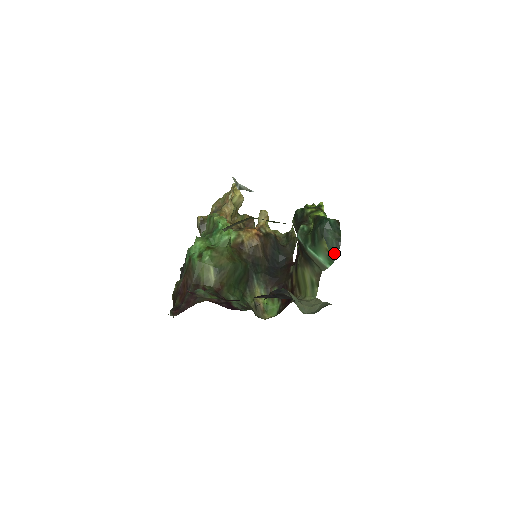
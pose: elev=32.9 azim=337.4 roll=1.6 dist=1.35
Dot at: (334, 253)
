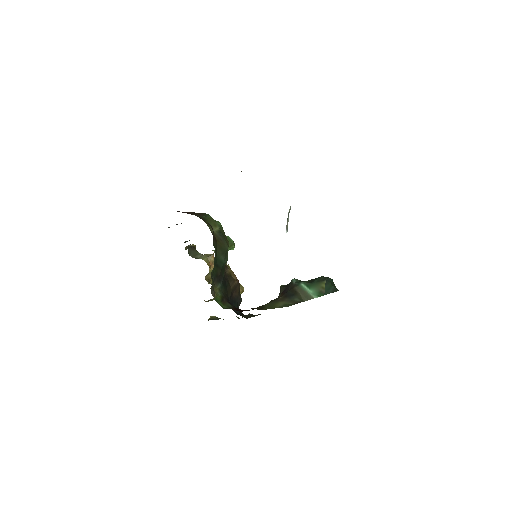
Dot at: (329, 291)
